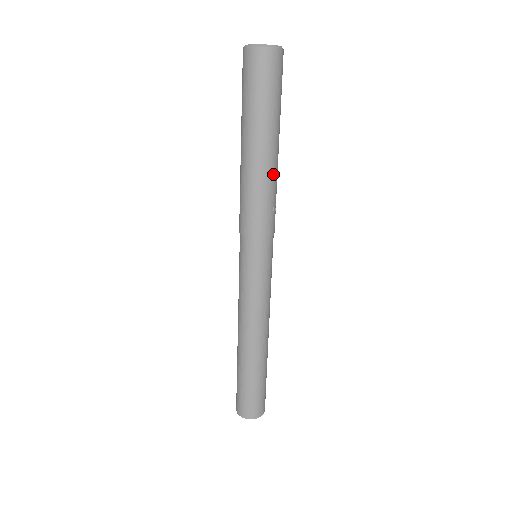
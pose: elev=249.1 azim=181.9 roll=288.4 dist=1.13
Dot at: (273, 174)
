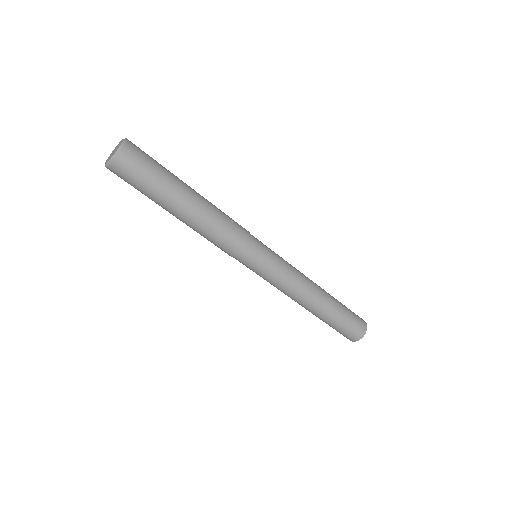
Dot at: (209, 206)
